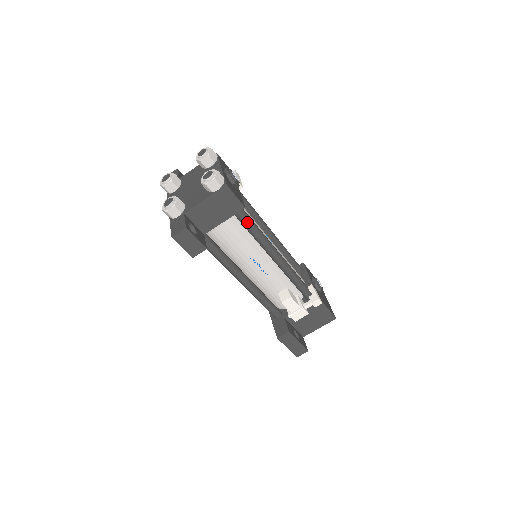
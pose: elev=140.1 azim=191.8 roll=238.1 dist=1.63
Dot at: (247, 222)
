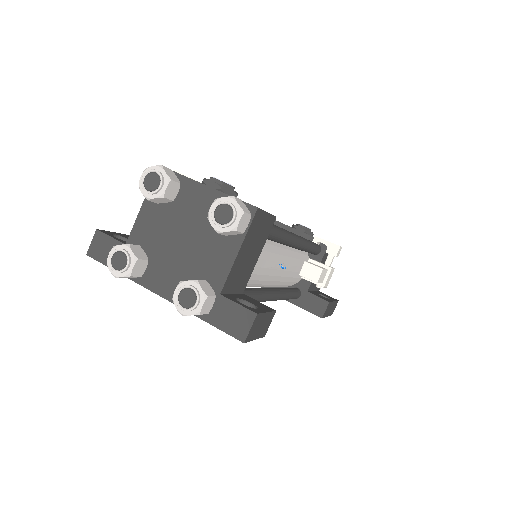
Dot at: (273, 232)
